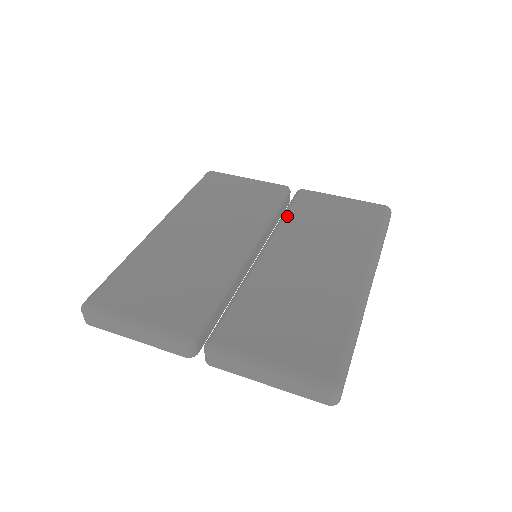
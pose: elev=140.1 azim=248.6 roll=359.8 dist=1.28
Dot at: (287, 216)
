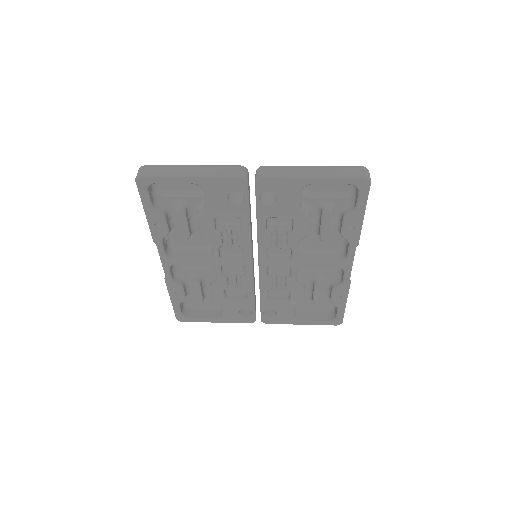
Dot at: occluded
